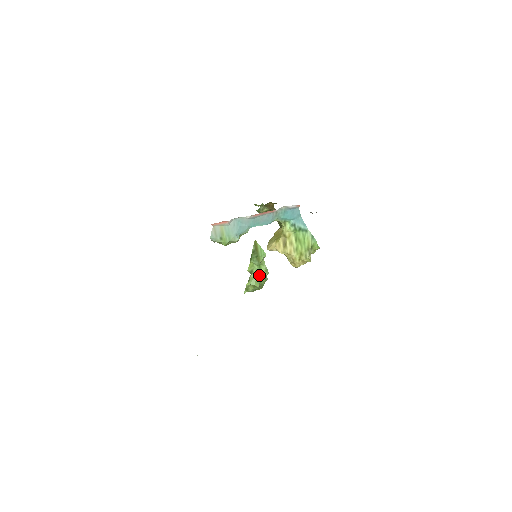
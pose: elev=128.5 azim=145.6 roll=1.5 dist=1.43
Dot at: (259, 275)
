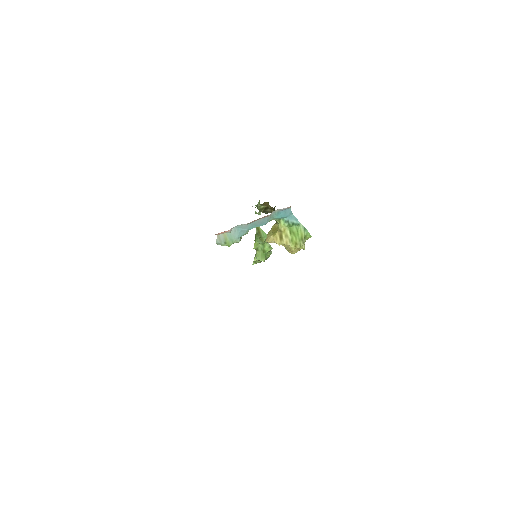
Dot at: (264, 251)
